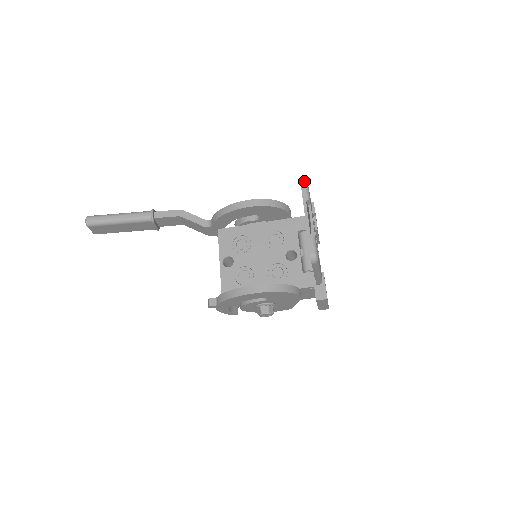
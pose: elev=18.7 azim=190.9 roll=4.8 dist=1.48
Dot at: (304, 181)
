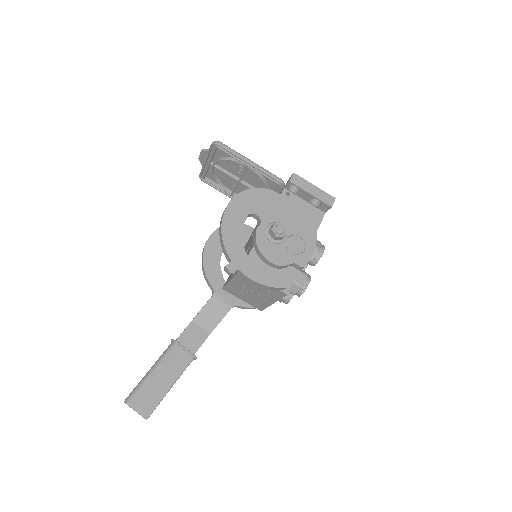
Dot at: (201, 176)
